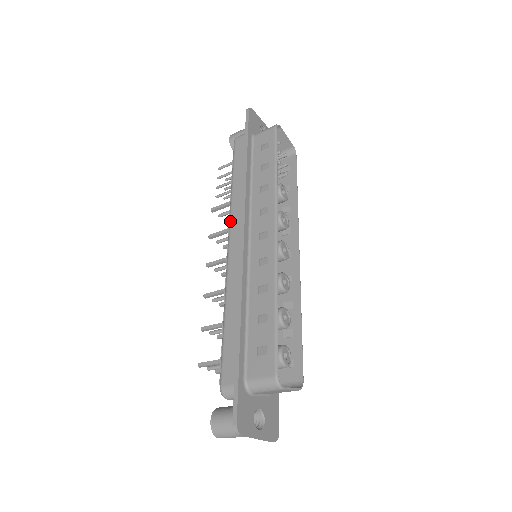
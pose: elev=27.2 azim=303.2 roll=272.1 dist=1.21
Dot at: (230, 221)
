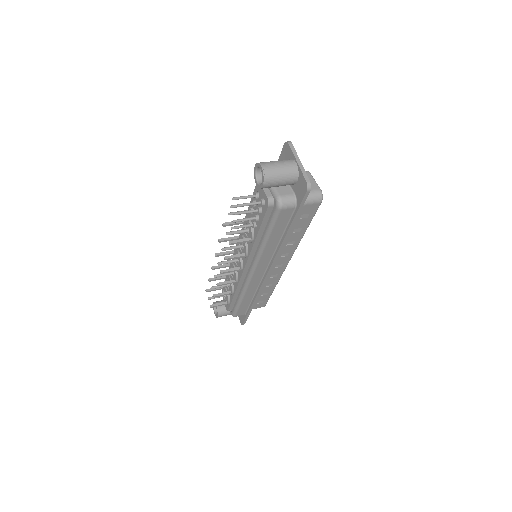
Dot at: (258, 264)
